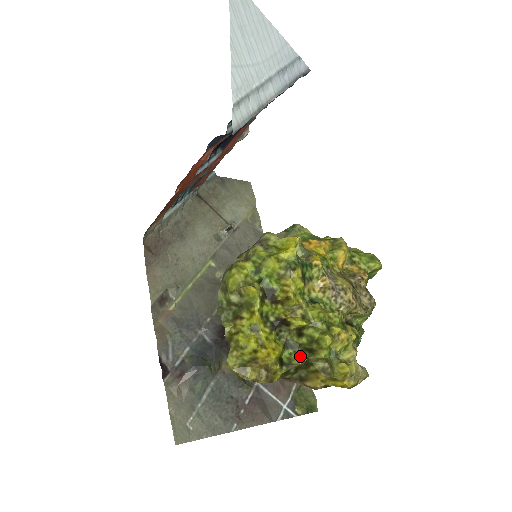
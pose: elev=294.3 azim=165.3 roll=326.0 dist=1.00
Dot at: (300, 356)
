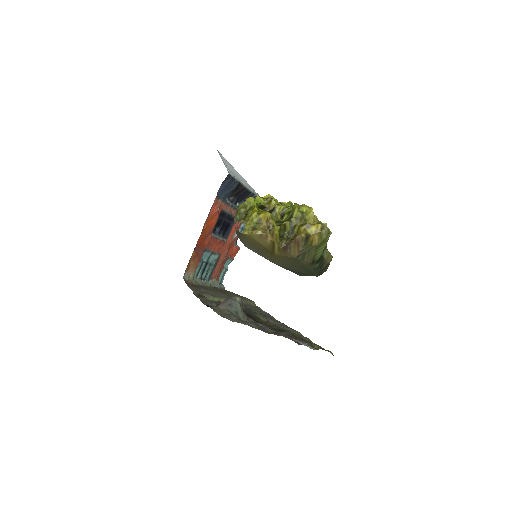
Dot at: (286, 222)
